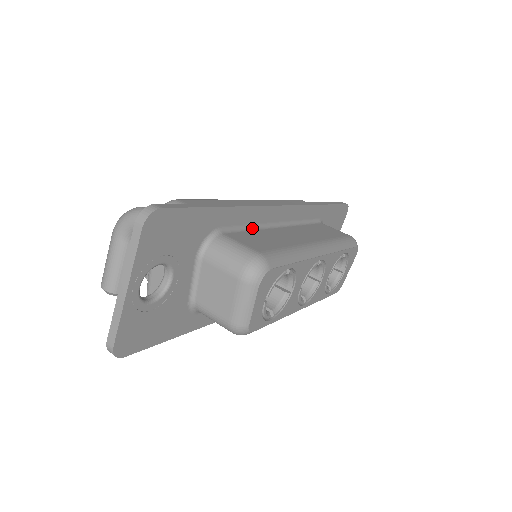
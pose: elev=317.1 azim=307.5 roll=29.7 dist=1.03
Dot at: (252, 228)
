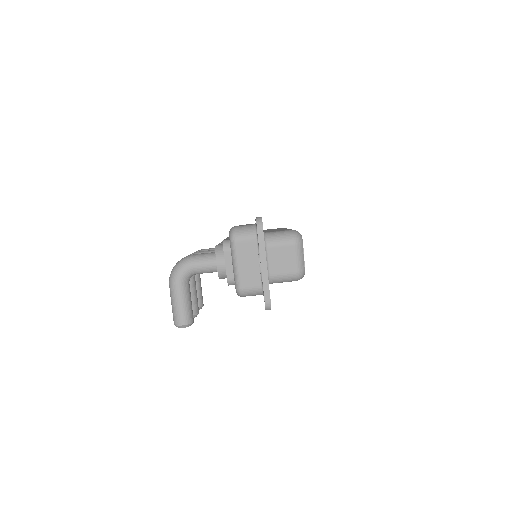
Dot at: (263, 231)
